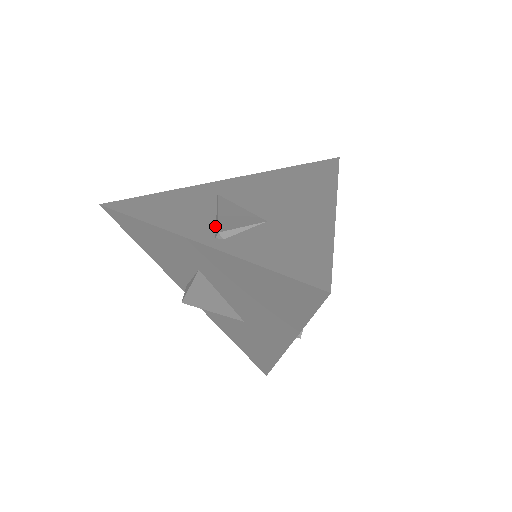
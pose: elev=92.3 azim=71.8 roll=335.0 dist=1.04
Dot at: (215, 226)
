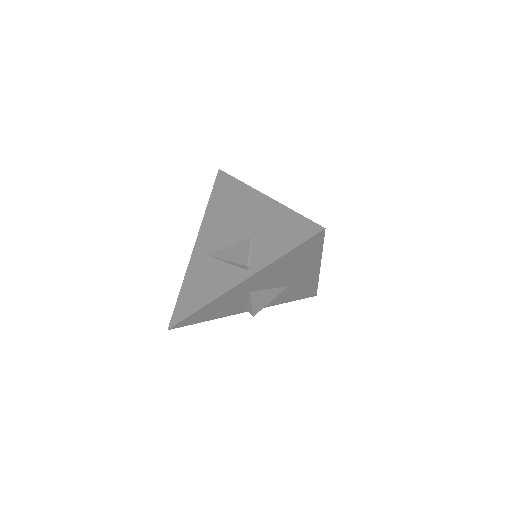
Dot at: (237, 267)
